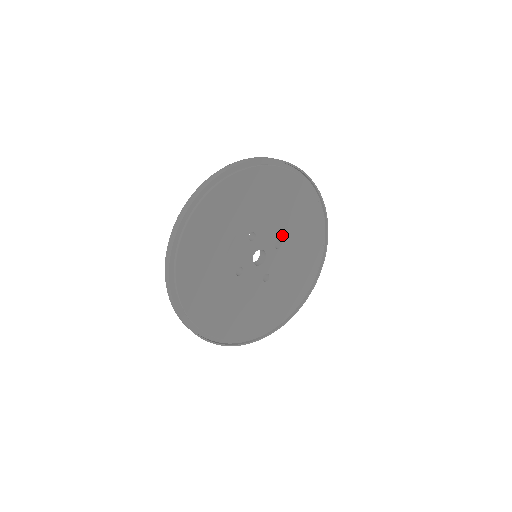
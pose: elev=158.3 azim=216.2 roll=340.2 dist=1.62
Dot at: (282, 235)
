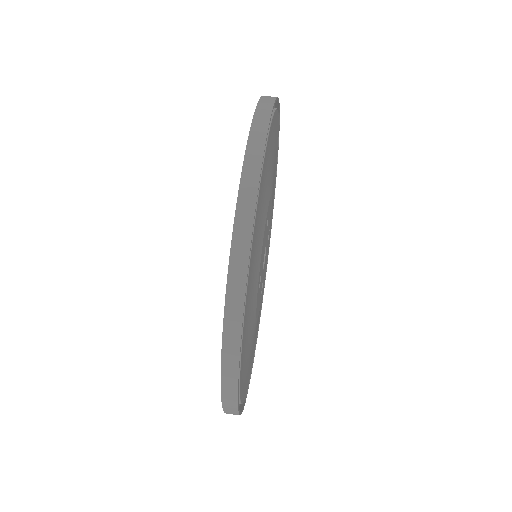
Dot at: (270, 221)
